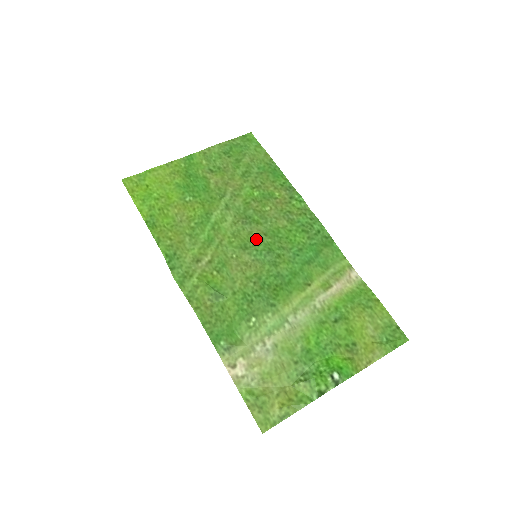
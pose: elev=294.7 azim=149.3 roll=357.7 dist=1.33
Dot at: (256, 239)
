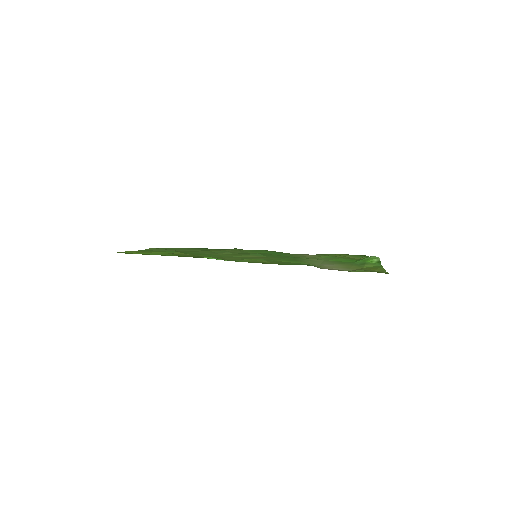
Dot at: (244, 253)
